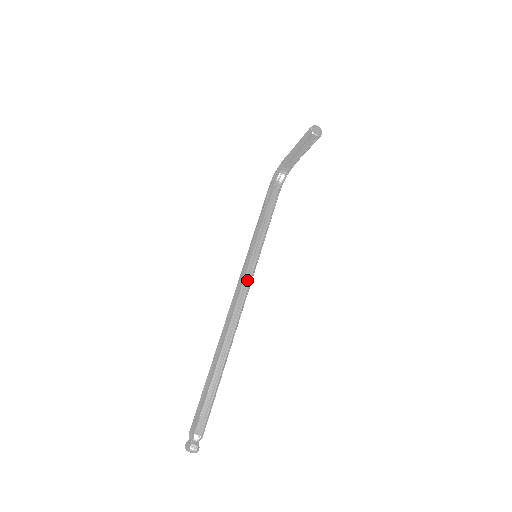
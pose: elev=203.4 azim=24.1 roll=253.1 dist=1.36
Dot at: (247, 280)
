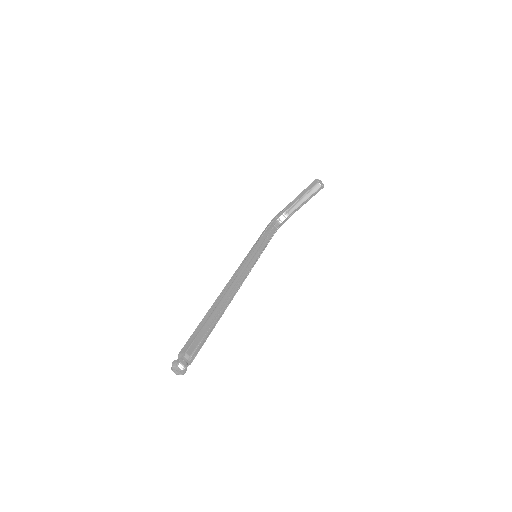
Dot at: (246, 269)
